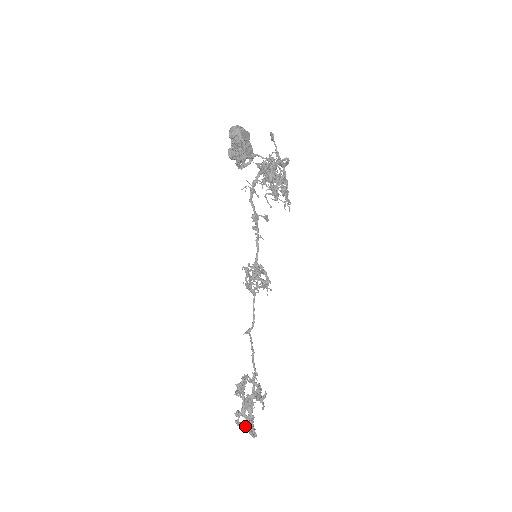
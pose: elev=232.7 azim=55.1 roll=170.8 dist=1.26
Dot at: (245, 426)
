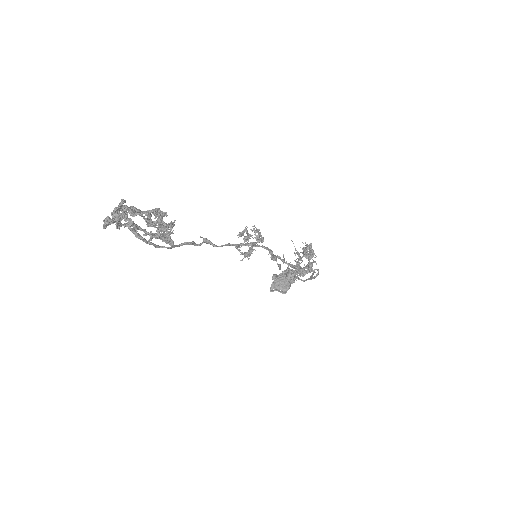
Dot at: (116, 215)
